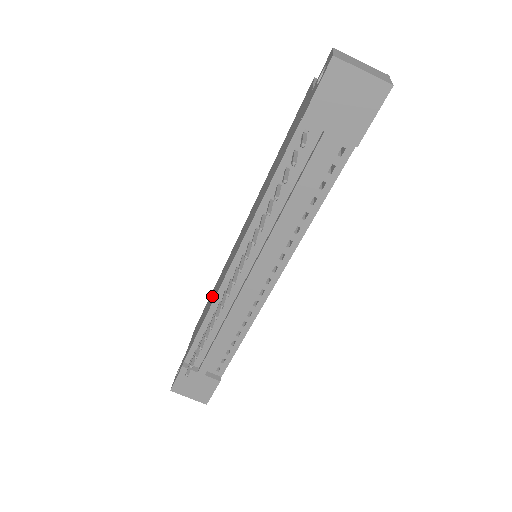
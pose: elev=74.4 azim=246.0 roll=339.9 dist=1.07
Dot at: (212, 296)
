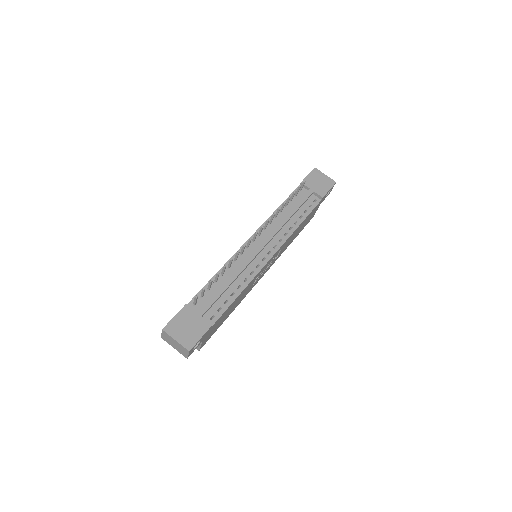
Dot at: occluded
